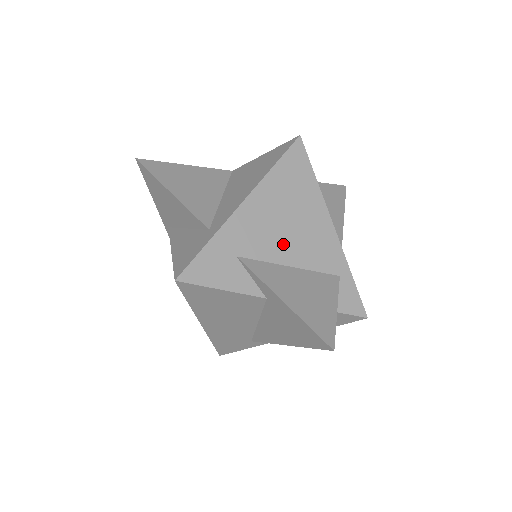
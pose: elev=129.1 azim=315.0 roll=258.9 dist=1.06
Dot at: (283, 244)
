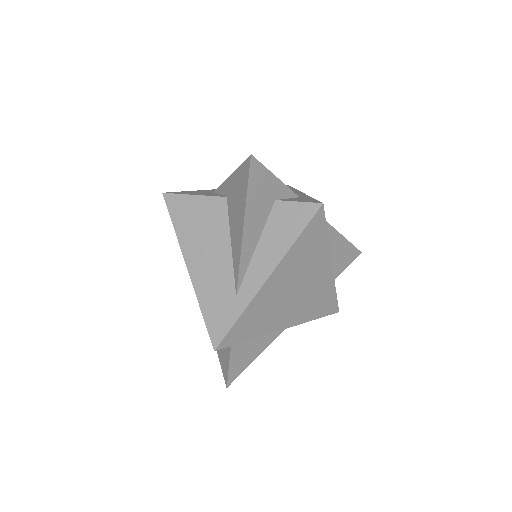
Dot at: occluded
